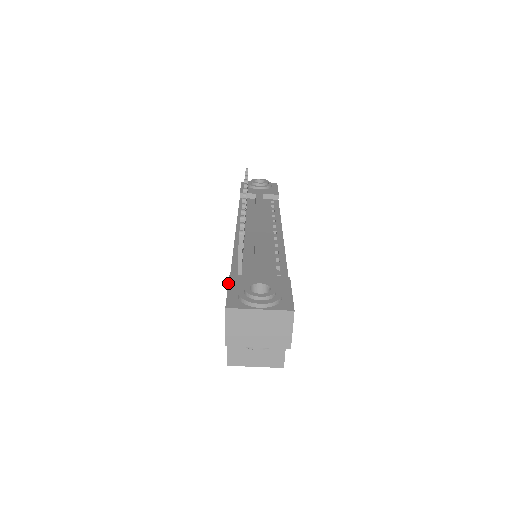
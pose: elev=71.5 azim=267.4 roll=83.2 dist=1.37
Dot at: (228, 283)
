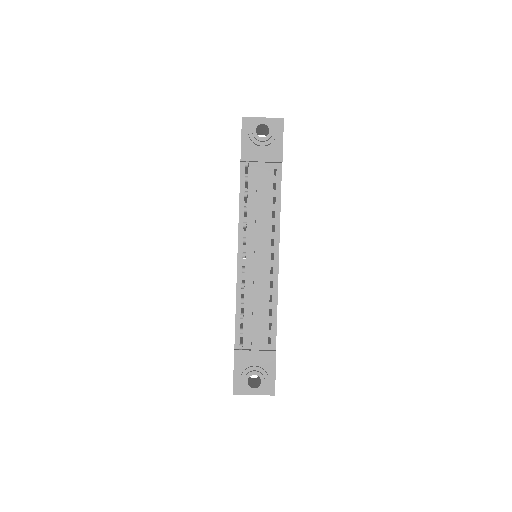
Dot at: occluded
